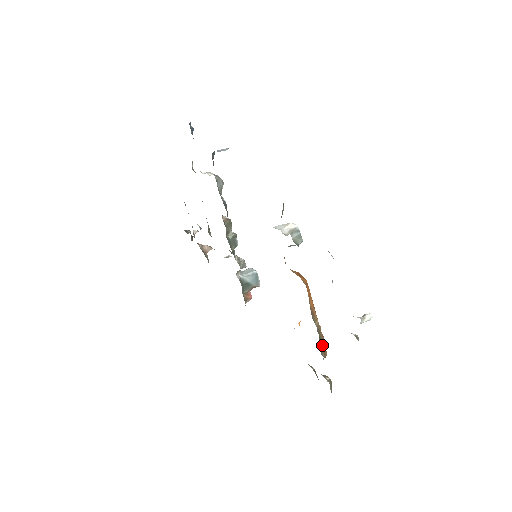
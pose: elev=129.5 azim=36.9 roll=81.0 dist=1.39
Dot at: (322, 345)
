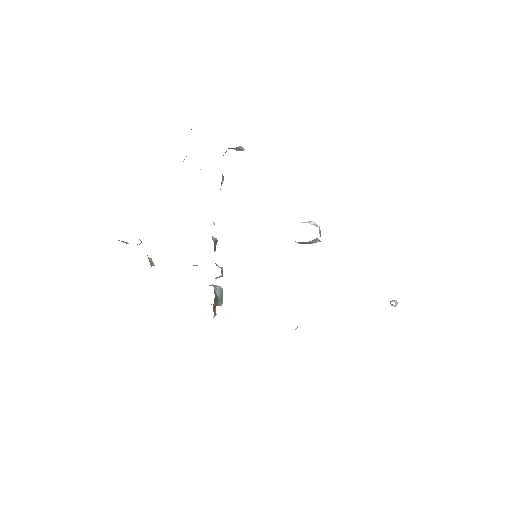
Dot at: occluded
